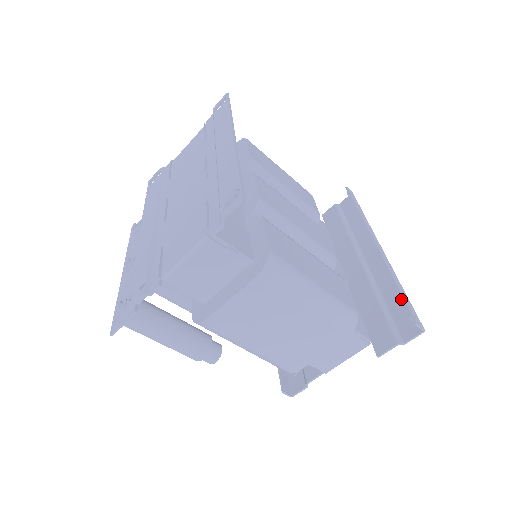
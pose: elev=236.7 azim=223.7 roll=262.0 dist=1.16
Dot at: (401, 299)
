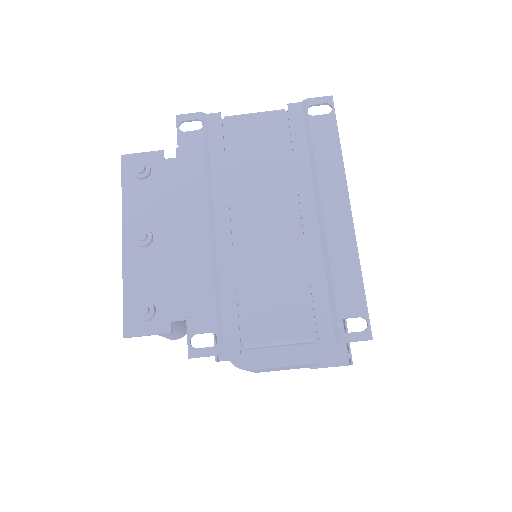
Dot at: (341, 329)
